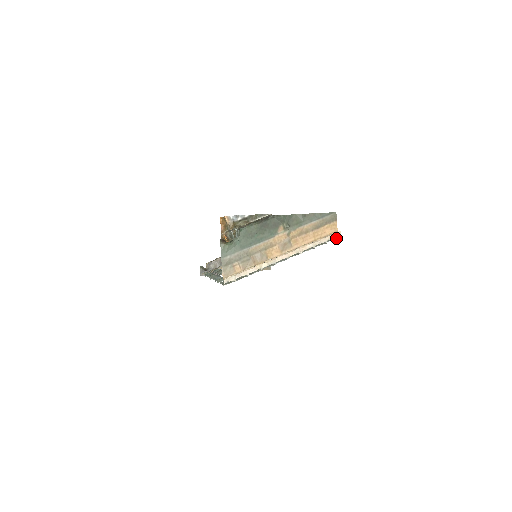
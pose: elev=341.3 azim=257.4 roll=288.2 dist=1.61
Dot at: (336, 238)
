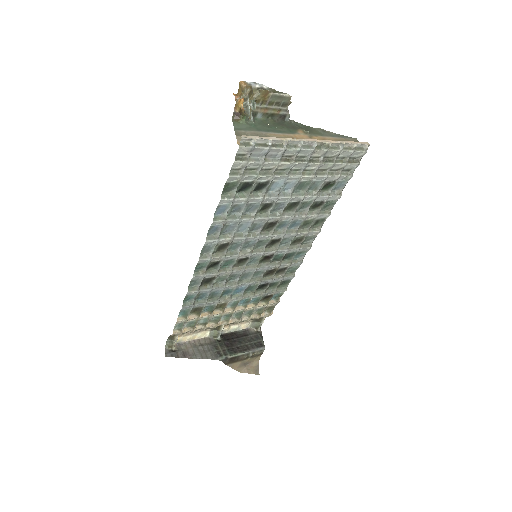
Dot at: (364, 151)
